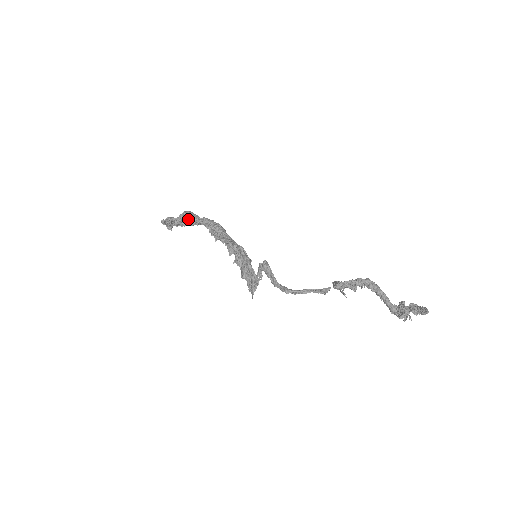
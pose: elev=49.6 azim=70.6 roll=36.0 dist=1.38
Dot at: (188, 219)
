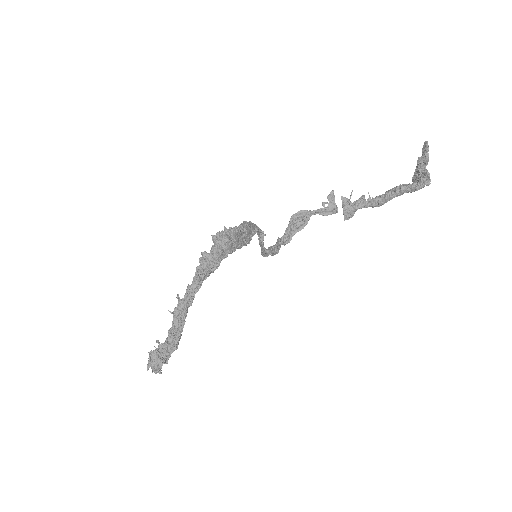
Dot at: (177, 309)
